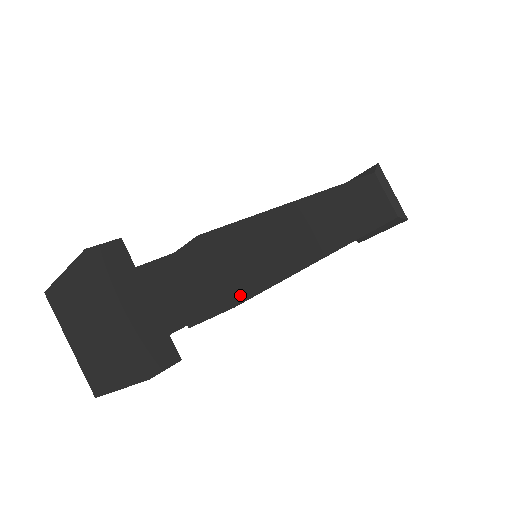
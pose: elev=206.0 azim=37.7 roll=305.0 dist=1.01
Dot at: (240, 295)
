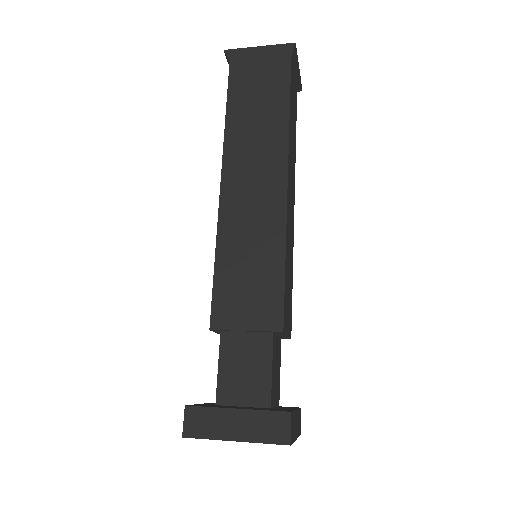
Dot at: (291, 328)
